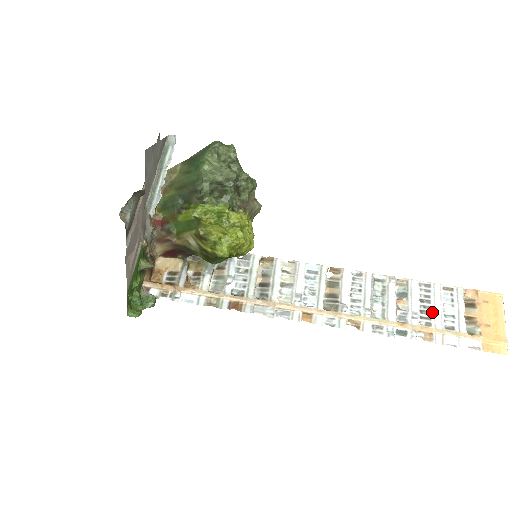
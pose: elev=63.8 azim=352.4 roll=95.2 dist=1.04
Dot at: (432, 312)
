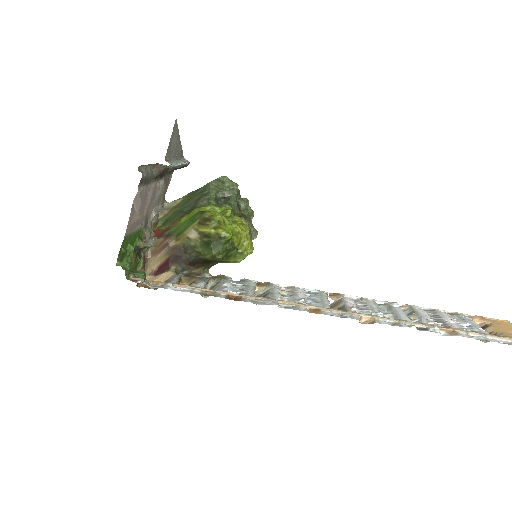
Dot at: (446, 321)
